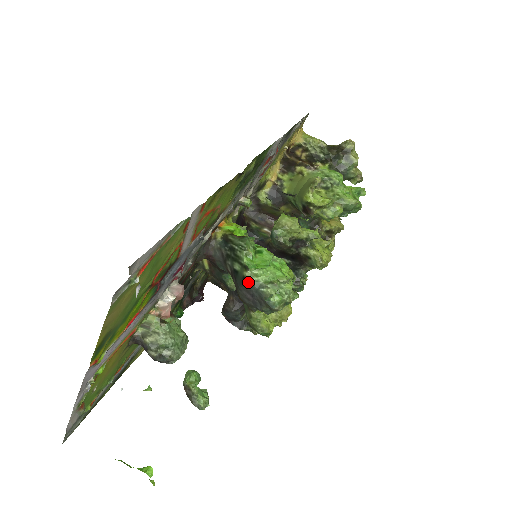
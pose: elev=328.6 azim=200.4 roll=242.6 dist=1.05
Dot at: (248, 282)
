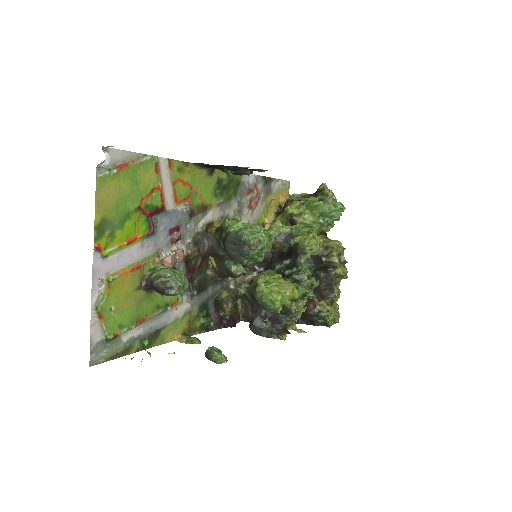
Dot at: (228, 234)
